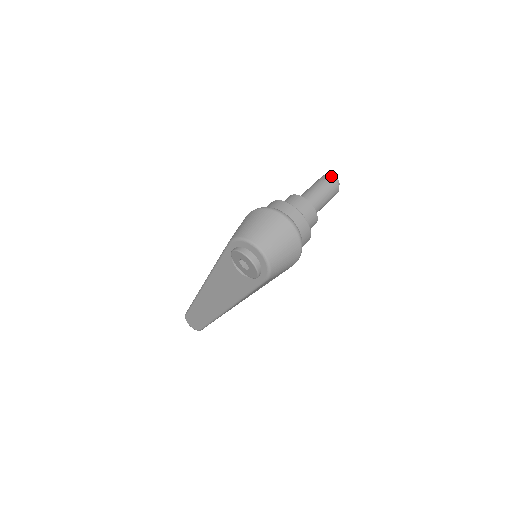
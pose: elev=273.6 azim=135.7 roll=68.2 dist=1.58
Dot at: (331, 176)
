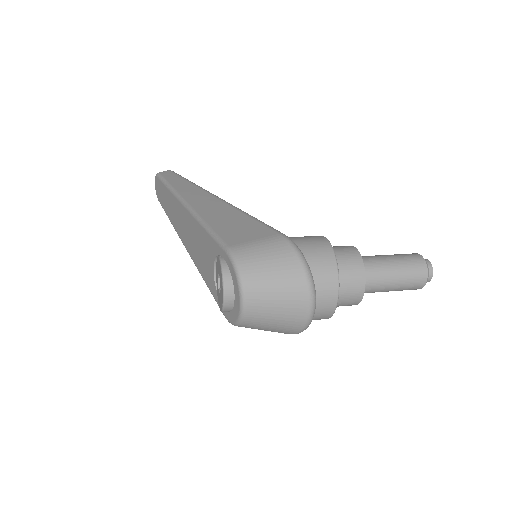
Dot at: (430, 269)
